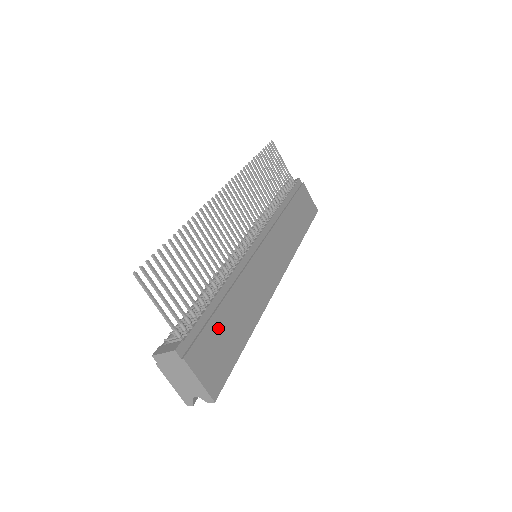
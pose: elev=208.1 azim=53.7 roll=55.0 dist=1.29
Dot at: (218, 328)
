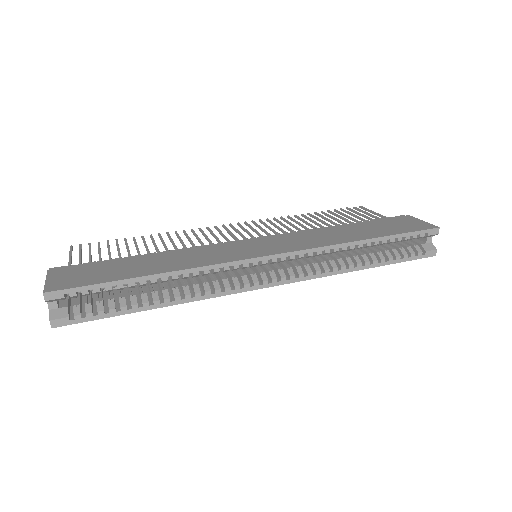
Dot at: (112, 265)
